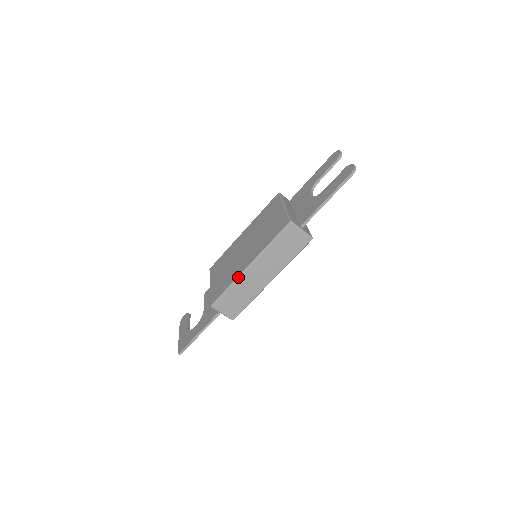
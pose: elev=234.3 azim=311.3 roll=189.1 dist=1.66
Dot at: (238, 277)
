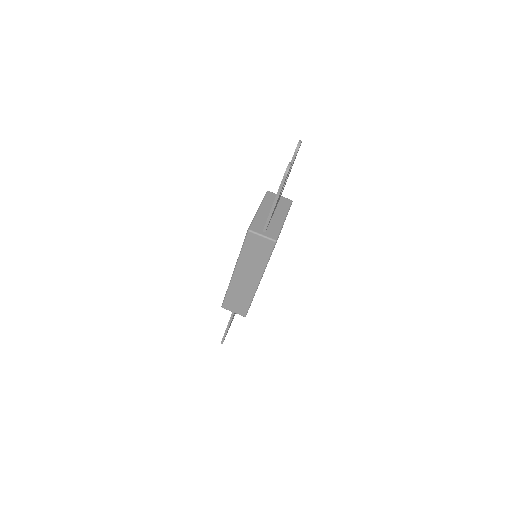
Dot at: (230, 282)
